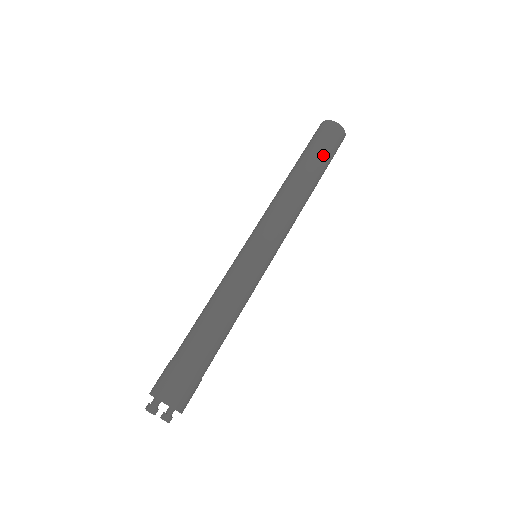
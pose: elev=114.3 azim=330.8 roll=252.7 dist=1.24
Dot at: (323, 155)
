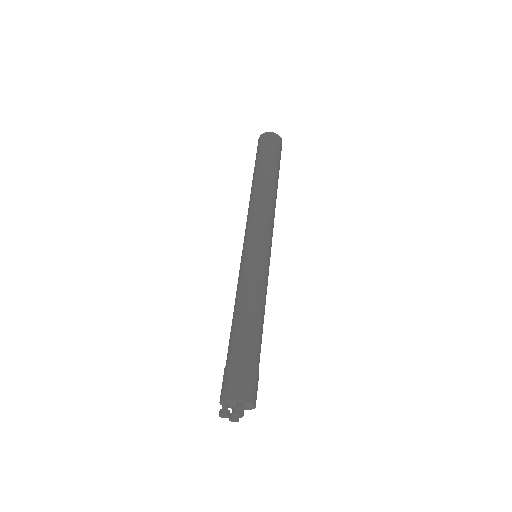
Dot at: (279, 165)
